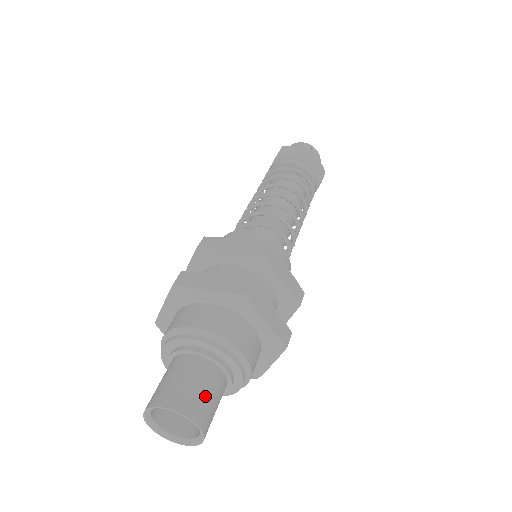
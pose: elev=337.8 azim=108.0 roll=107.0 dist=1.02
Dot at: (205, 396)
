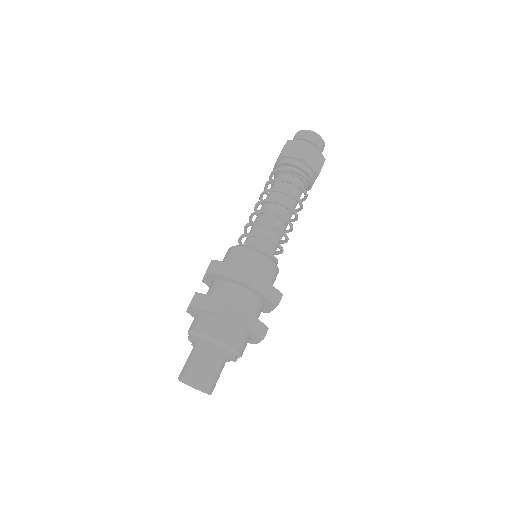
Dot at: (193, 366)
